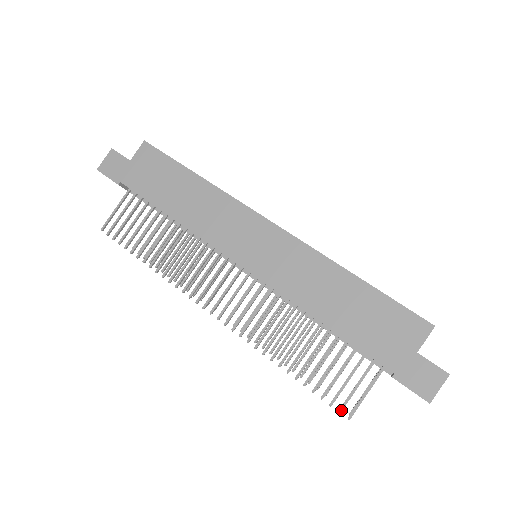
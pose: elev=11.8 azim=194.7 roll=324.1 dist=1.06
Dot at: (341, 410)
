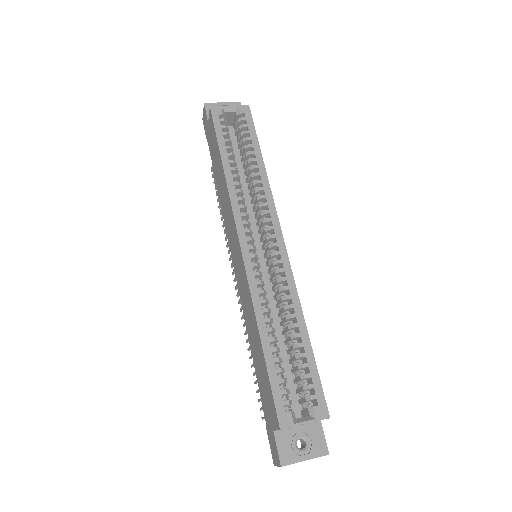
Dot at: (260, 410)
